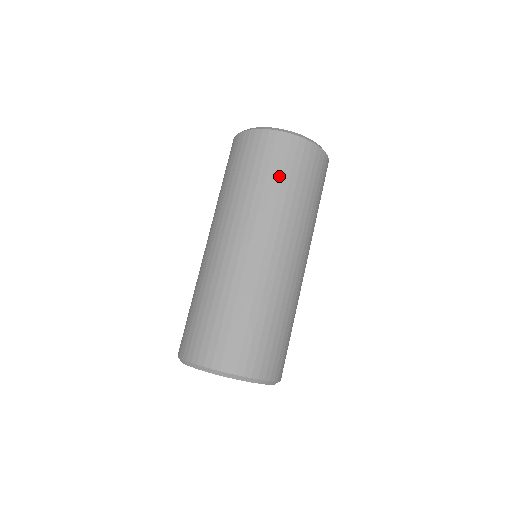
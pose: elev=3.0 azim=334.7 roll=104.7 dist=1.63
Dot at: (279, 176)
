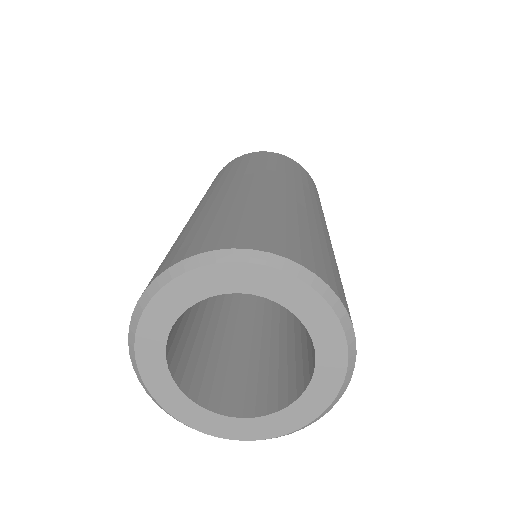
Dot at: (316, 193)
